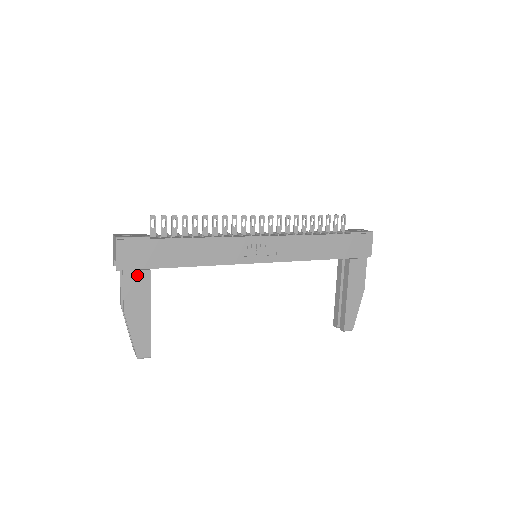
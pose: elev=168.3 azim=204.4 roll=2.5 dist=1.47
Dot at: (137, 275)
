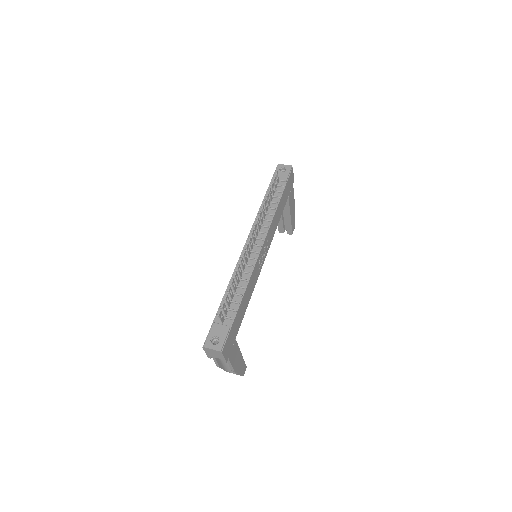
Dot at: (233, 350)
